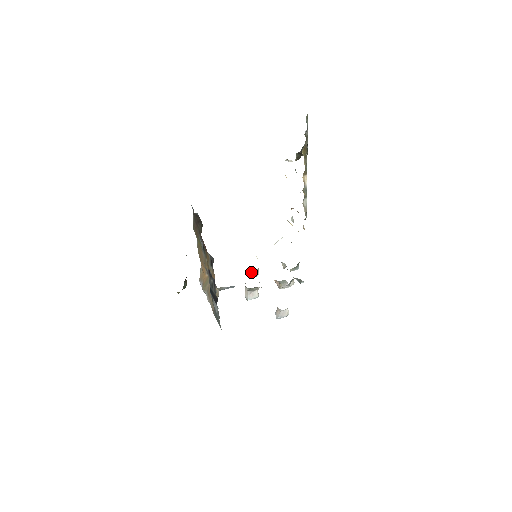
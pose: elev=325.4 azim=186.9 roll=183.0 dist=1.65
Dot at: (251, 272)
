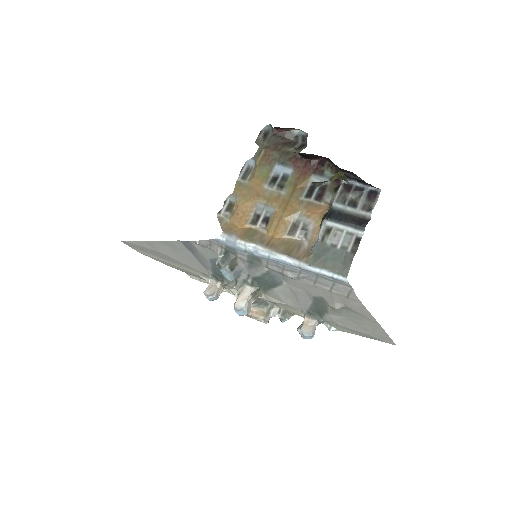
Dot at: (216, 287)
